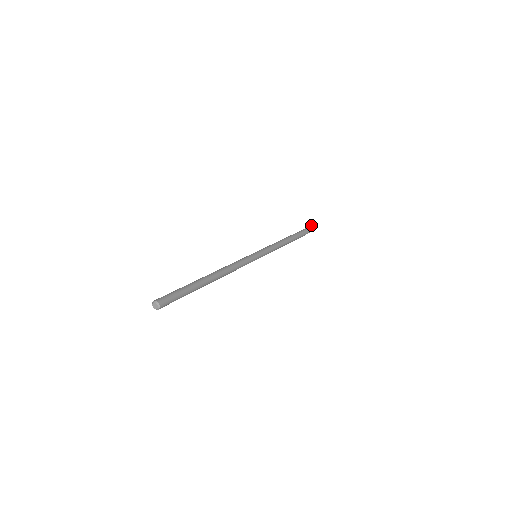
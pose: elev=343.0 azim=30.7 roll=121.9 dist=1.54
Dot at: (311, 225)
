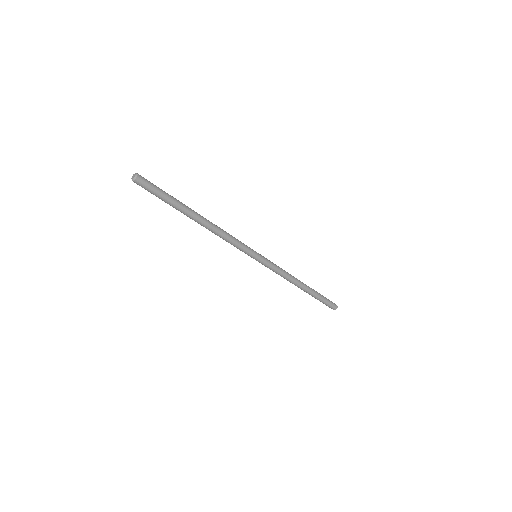
Dot at: occluded
